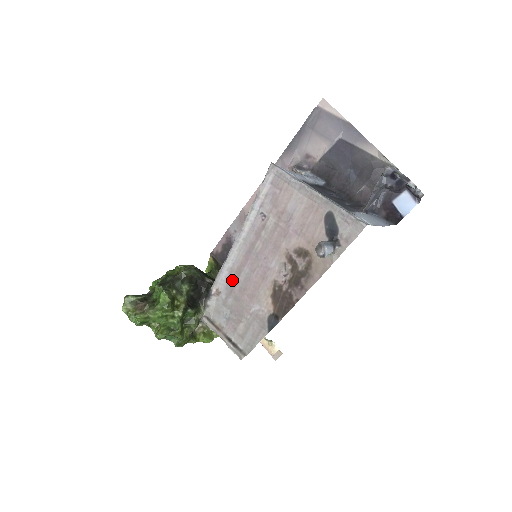
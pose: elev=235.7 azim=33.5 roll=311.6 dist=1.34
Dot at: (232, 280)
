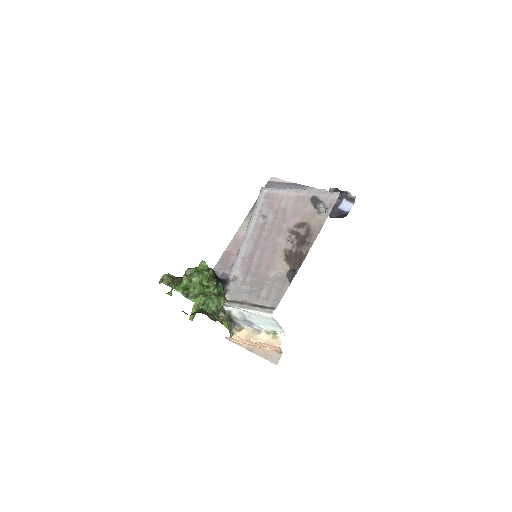
Dot at: (247, 264)
